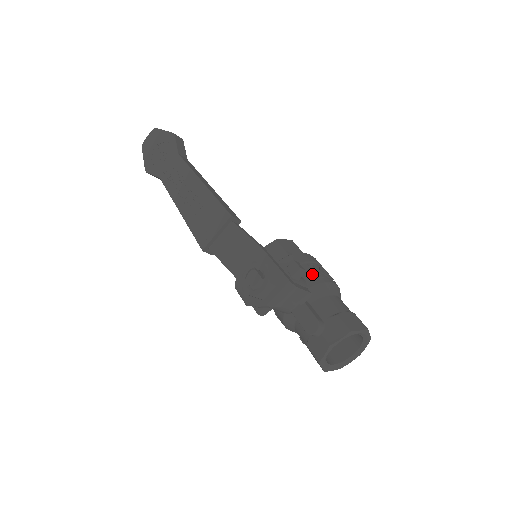
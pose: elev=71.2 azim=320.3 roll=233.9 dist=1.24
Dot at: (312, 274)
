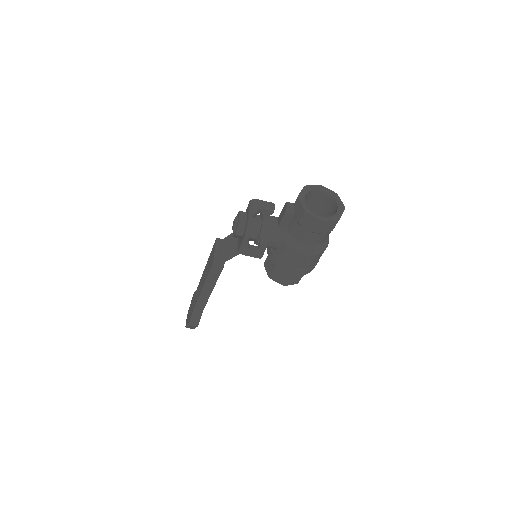
Dot at: occluded
